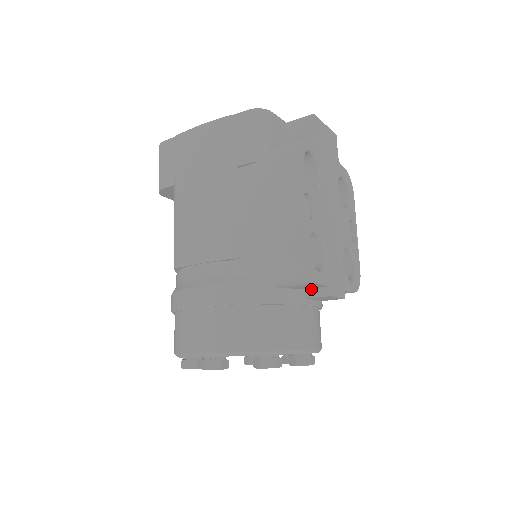
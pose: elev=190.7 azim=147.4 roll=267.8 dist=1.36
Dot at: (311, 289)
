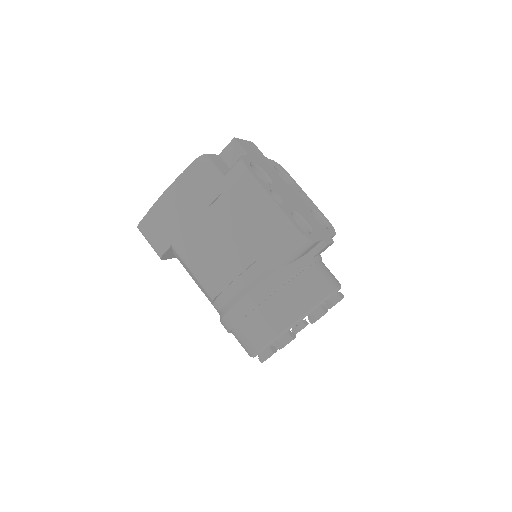
Dot at: (312, 250)
